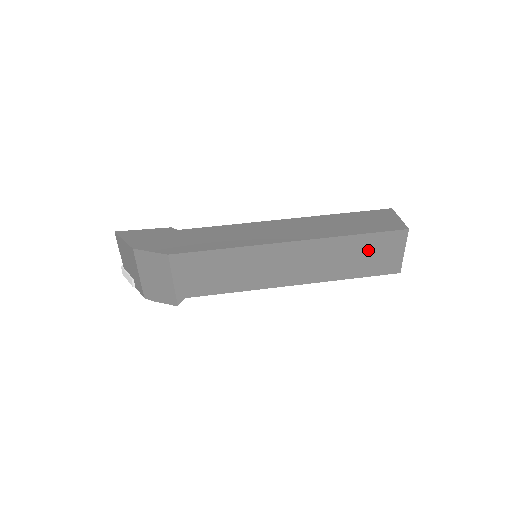
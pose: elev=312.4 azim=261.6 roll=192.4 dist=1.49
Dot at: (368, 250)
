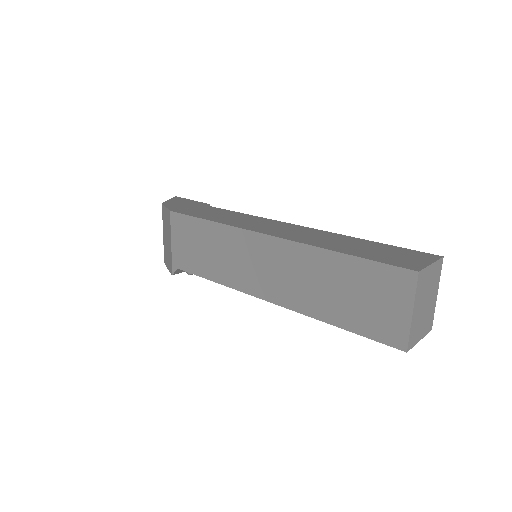
Dot at: (357, 286)
